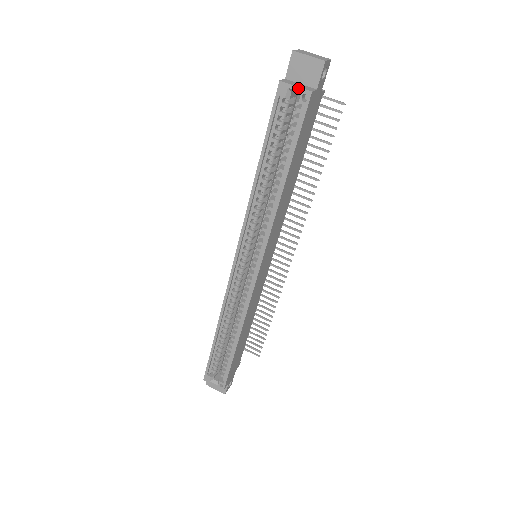
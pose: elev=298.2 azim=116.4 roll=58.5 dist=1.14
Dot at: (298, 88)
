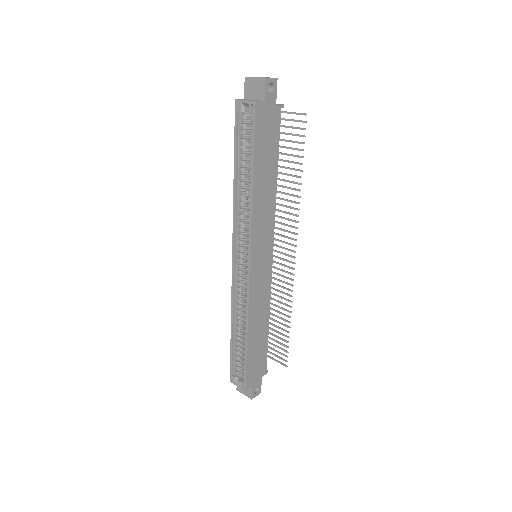
Dot at: (247, 101)
